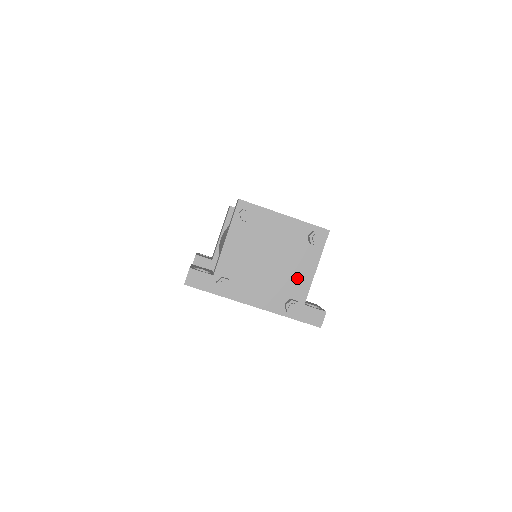
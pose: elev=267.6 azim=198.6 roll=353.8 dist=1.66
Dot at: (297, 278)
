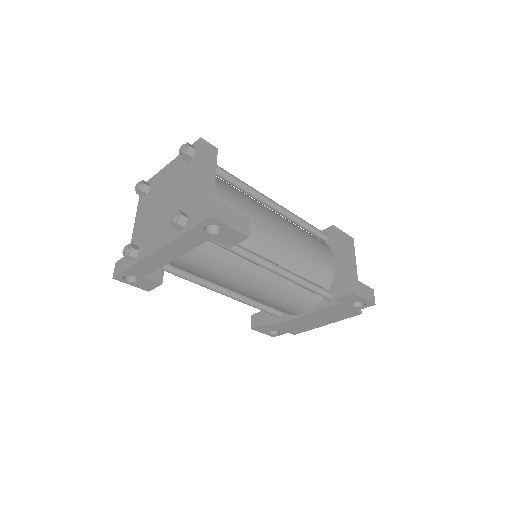
Dot at: (183, 196)
